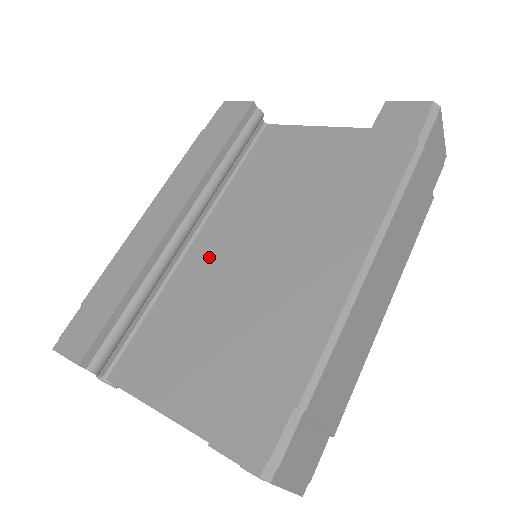
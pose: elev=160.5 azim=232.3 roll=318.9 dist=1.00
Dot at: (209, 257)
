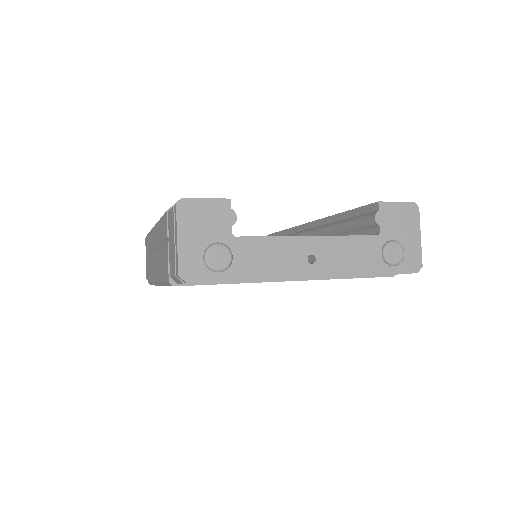
Dot at: occluded
